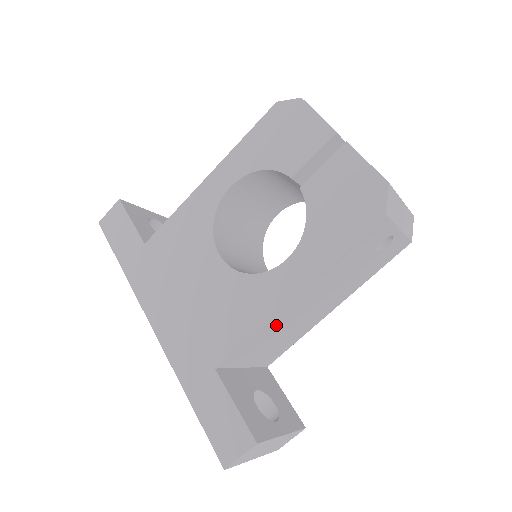
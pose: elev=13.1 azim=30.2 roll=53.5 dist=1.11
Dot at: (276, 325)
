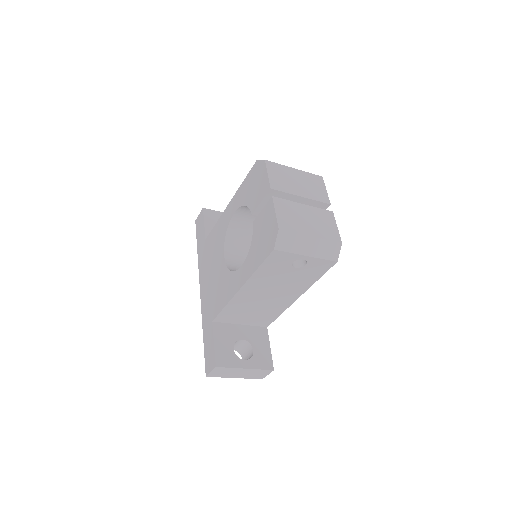
Dot at: (242, 303)
